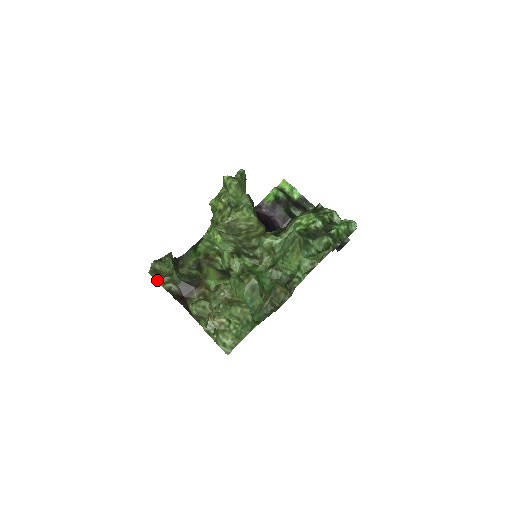
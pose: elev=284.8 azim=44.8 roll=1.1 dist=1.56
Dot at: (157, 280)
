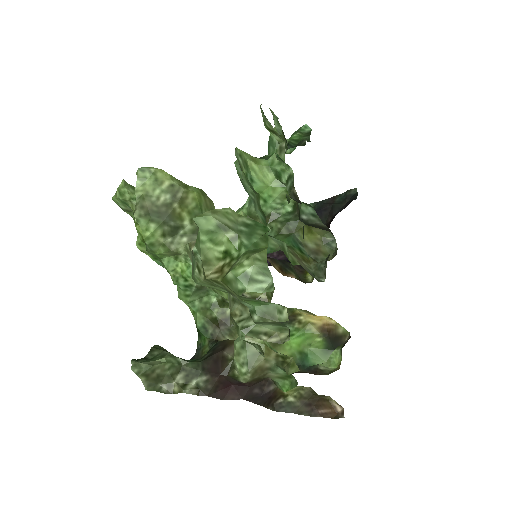
Dot at: occluded
